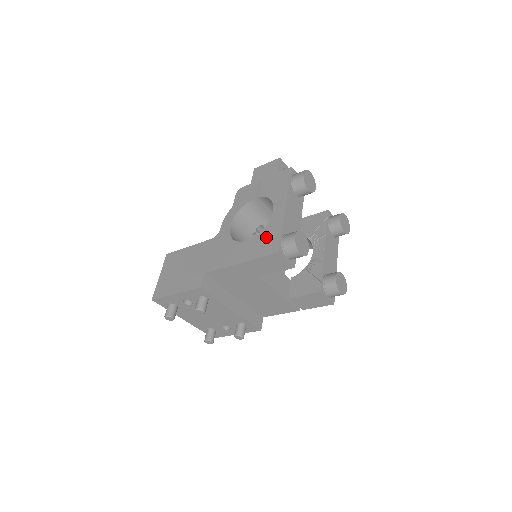
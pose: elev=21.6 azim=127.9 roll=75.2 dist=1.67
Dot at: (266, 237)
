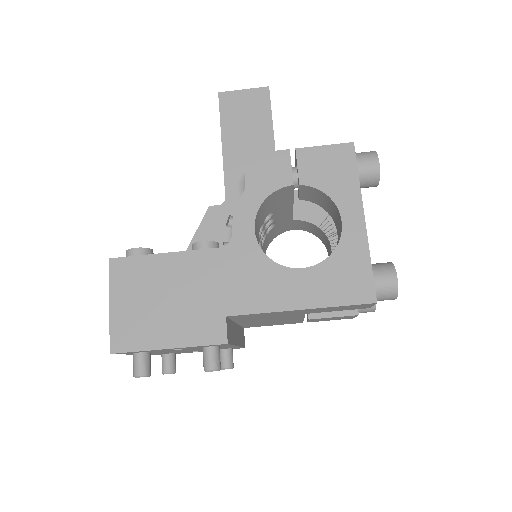
Dot at: (344, 270)
